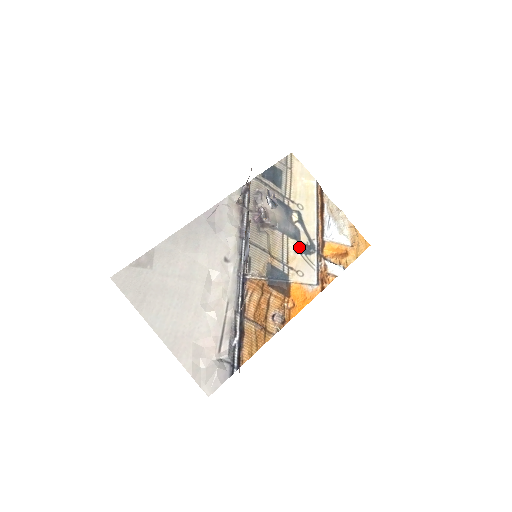
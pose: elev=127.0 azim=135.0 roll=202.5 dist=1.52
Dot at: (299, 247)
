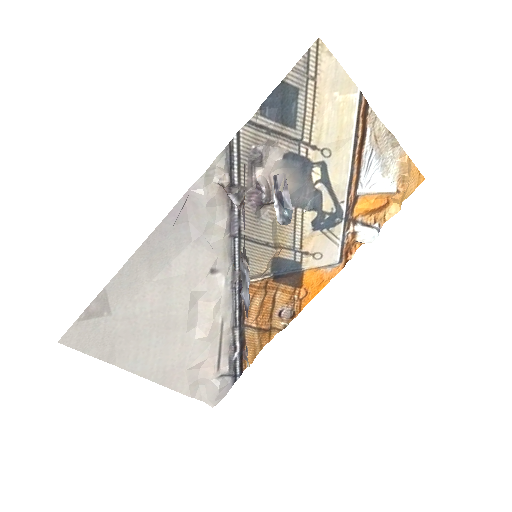
Dot at: (319, 220)
